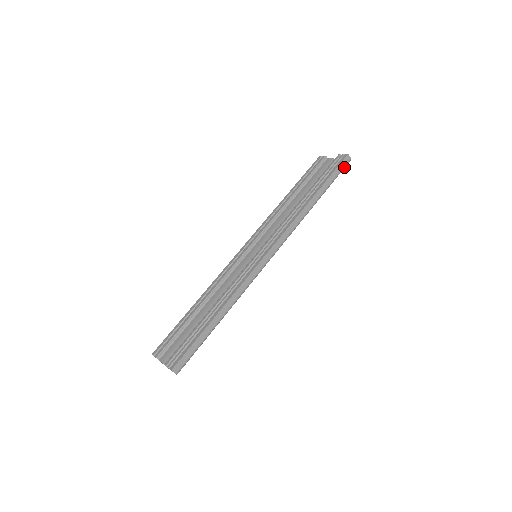
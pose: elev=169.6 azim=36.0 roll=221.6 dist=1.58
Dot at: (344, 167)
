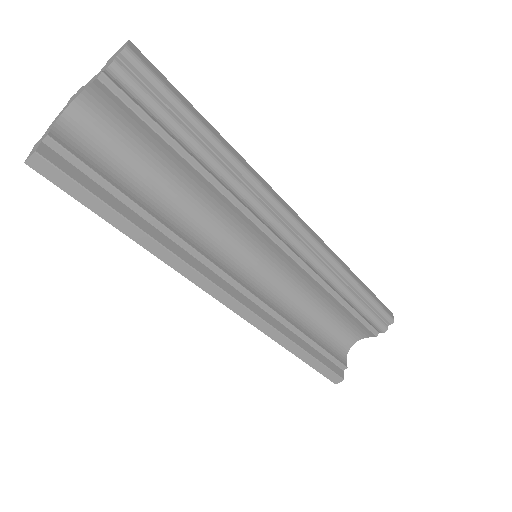
Dot at: (387, 313)
